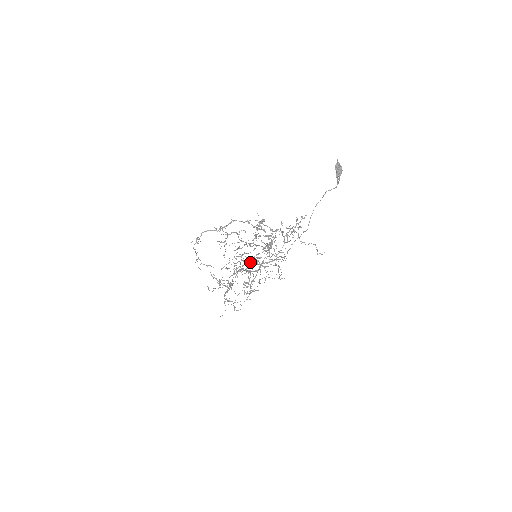
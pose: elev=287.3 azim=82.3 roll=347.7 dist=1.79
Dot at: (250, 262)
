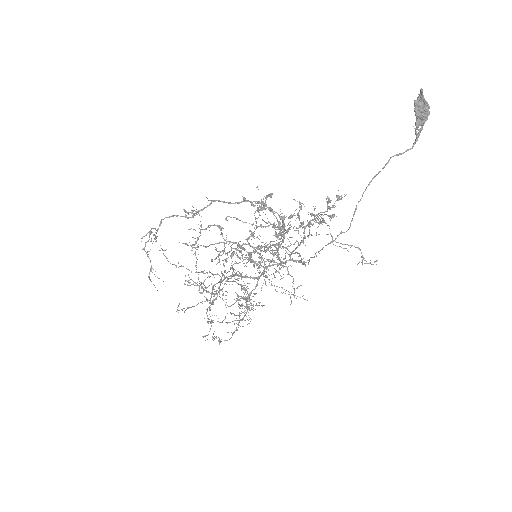
Dot at: (249, 255)
